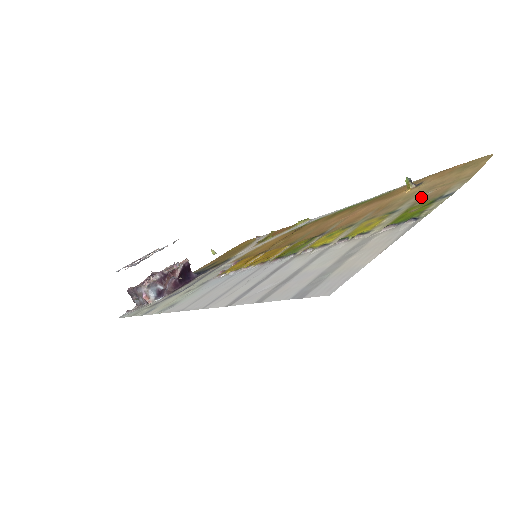
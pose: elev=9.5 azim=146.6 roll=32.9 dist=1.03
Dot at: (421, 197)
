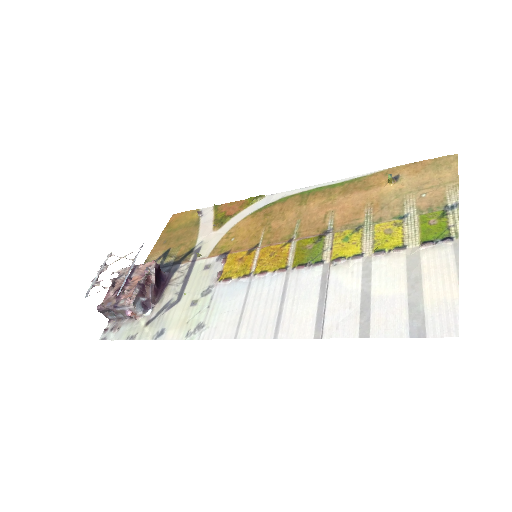
Dot at: (419, 200)
